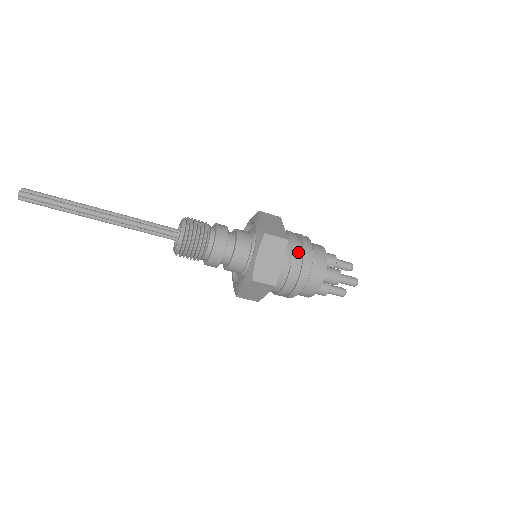
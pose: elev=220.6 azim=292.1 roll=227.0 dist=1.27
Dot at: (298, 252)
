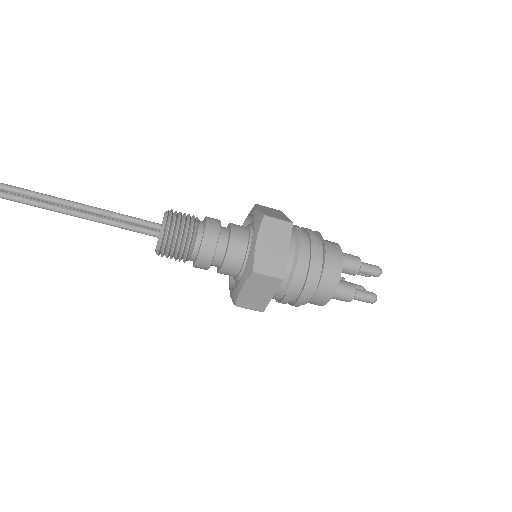
Dot at: (299, 280)
